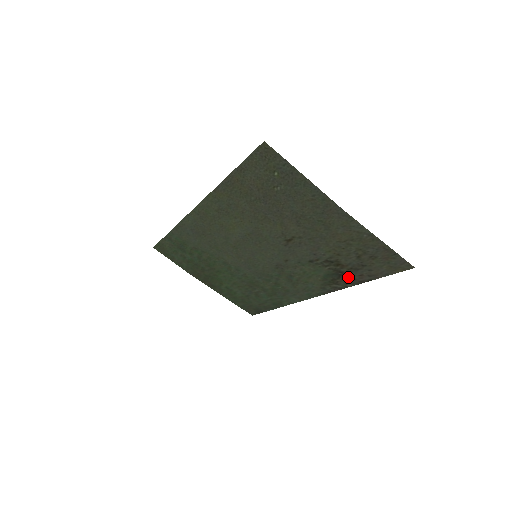
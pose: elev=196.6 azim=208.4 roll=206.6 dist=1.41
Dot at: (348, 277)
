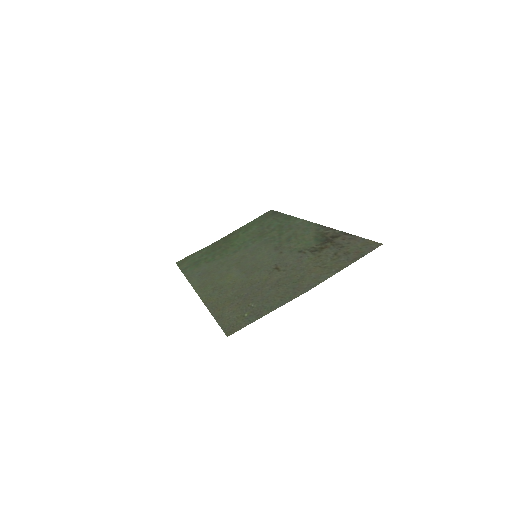
Dot at: (334, 238)
